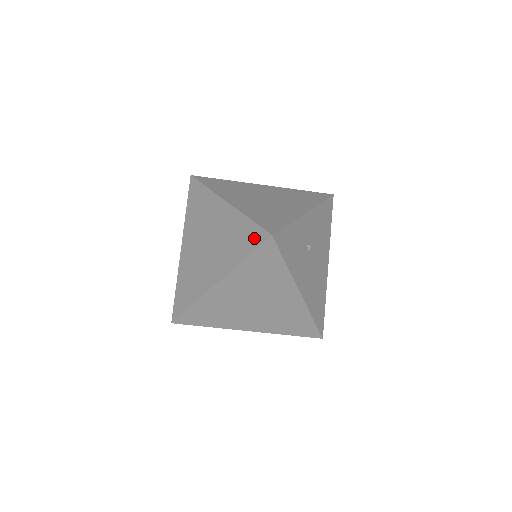
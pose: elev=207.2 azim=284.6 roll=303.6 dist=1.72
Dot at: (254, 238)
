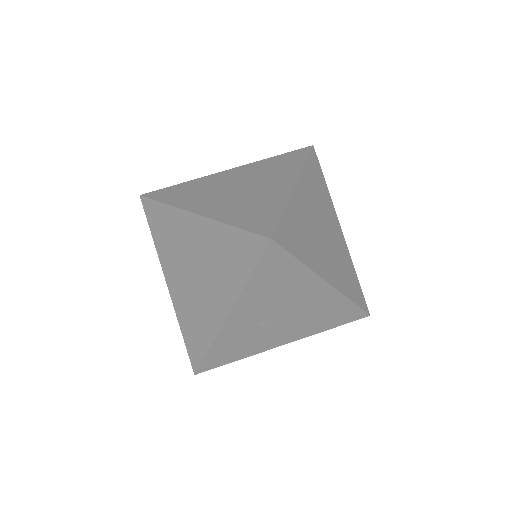
Dot at: occluded
